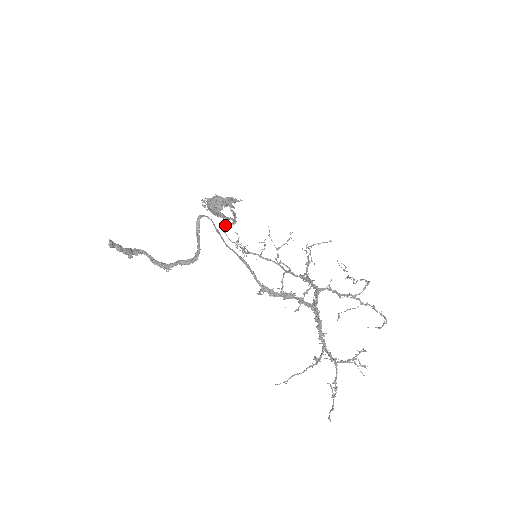
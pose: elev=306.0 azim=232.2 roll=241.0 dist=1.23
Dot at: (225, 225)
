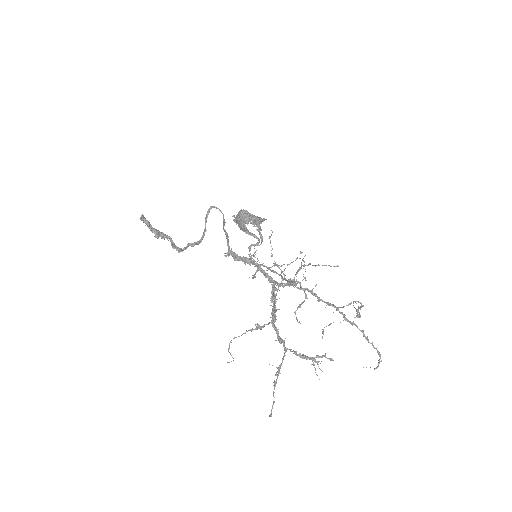
Dot at: (251, 244)
